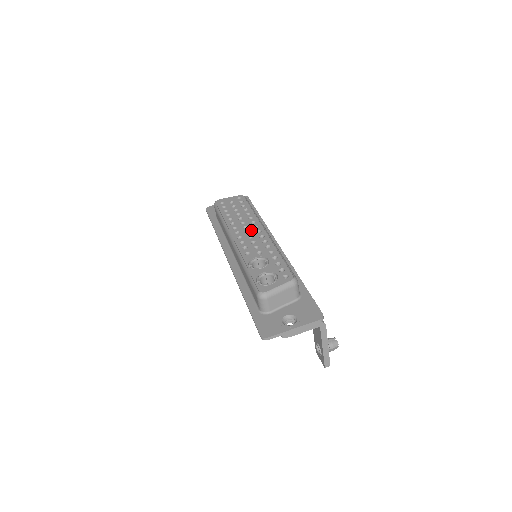
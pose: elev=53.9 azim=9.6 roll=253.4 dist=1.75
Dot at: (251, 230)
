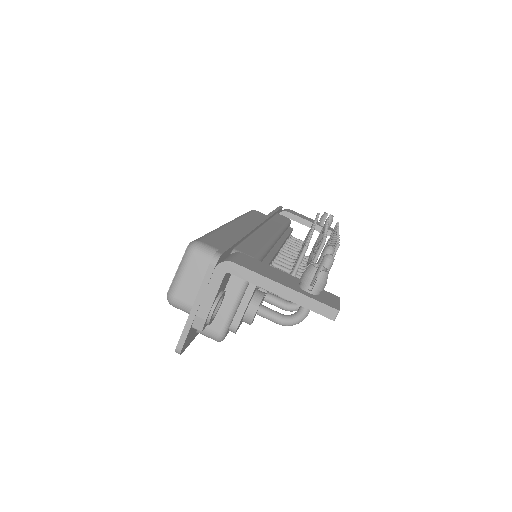
Dot at: occluded
